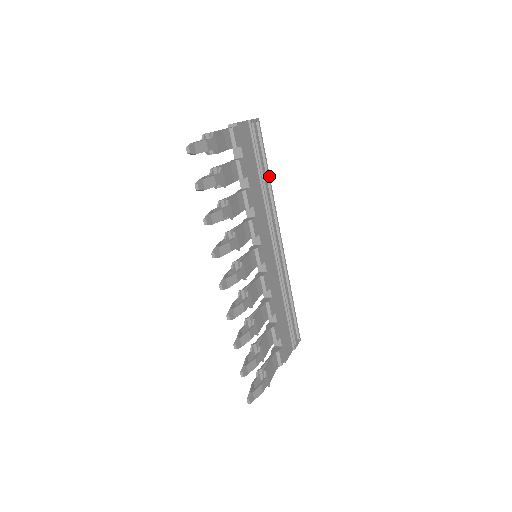
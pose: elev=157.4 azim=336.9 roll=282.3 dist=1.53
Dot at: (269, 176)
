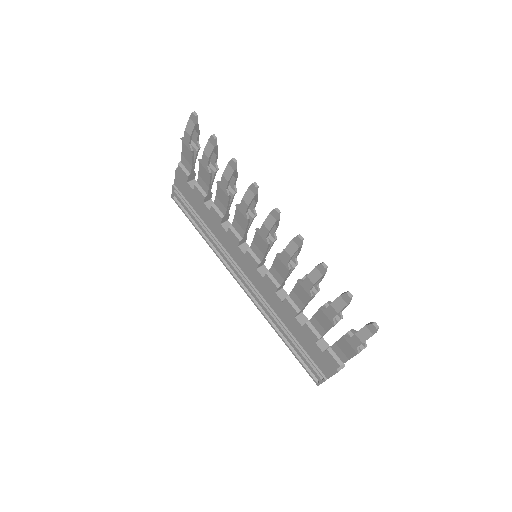
Dot at: occluded
